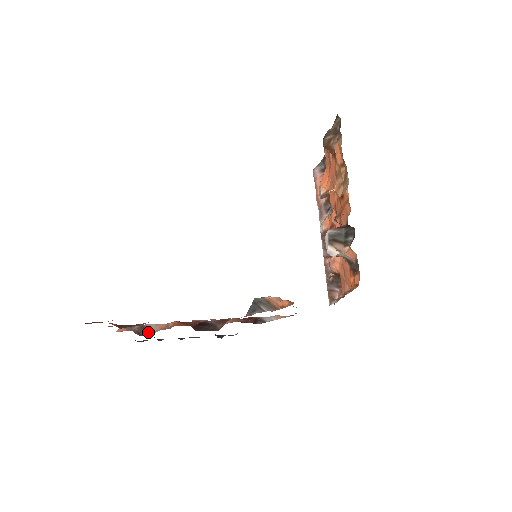
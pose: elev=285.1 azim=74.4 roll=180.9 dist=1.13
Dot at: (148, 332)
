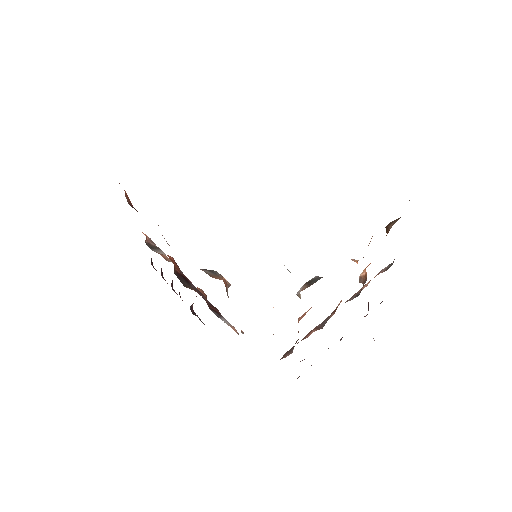
Dot at: (154, 249)
